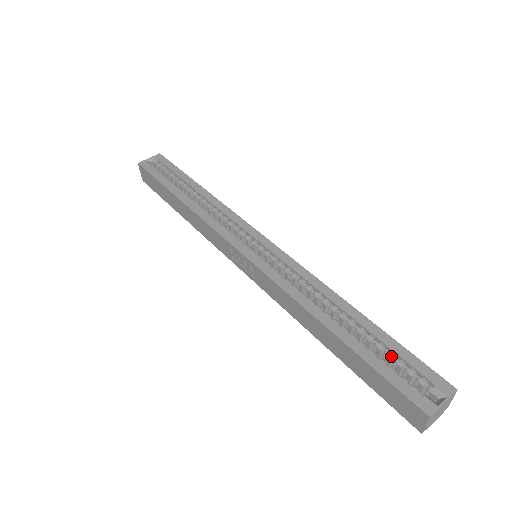
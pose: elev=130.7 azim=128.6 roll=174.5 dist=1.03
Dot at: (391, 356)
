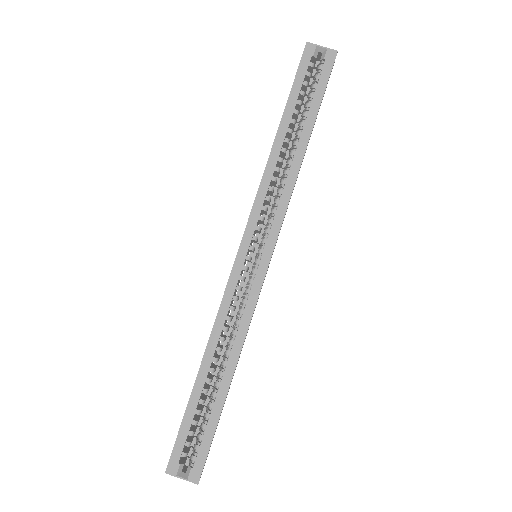
Dot at: (202, 427)
